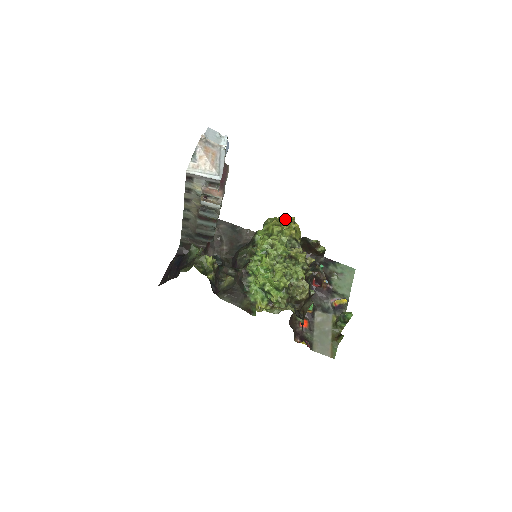
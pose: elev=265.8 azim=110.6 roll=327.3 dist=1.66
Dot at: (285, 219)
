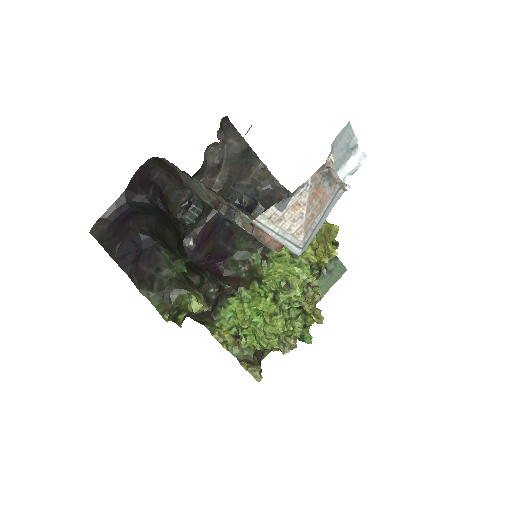
Dot at: (327, 231)
